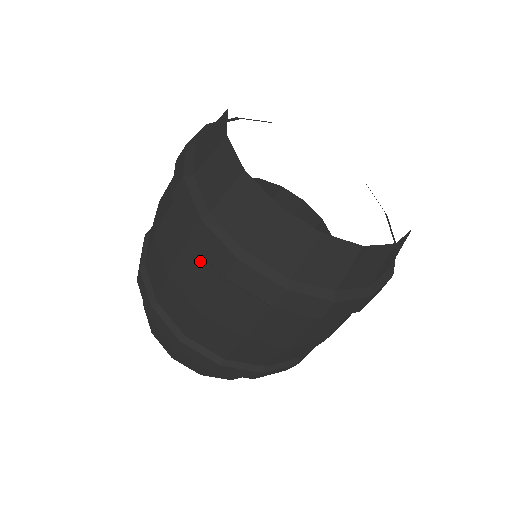
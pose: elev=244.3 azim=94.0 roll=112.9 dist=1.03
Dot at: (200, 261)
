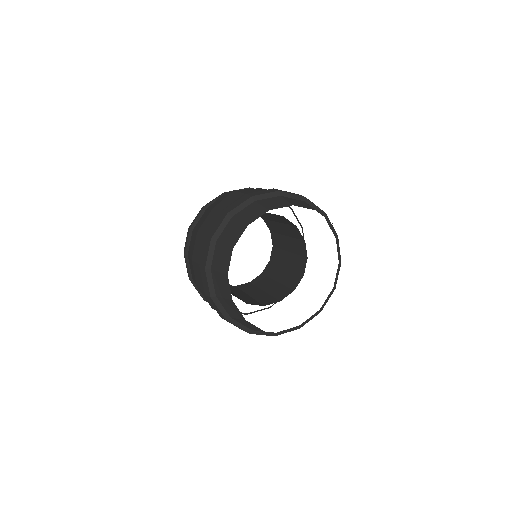
Dot at: occluded
